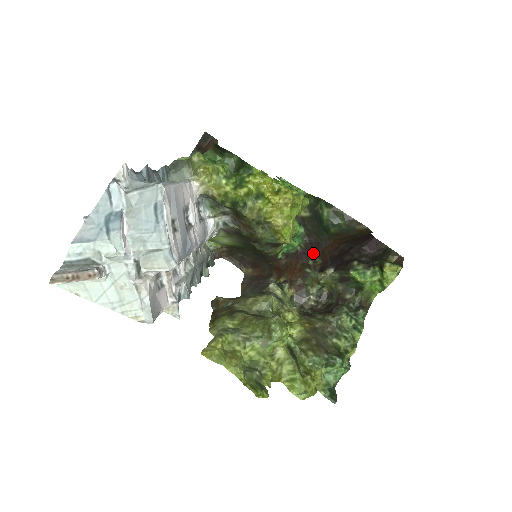
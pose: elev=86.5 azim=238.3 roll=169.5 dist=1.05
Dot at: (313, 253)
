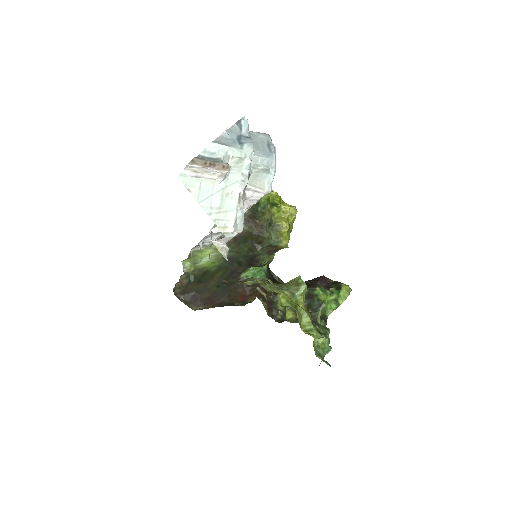
Dot at: occluded
